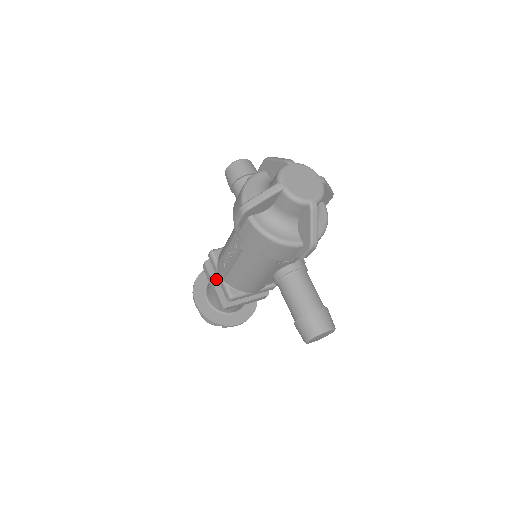
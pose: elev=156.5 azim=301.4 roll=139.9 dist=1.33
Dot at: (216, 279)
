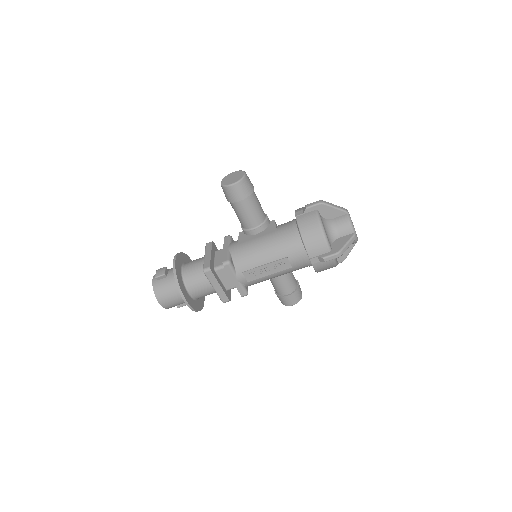
Dot at: (219, 280)
